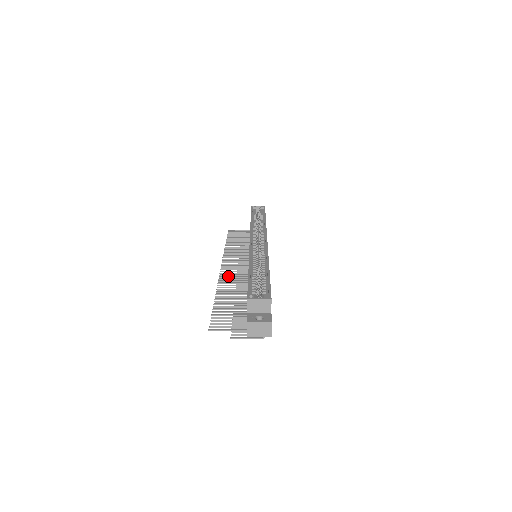
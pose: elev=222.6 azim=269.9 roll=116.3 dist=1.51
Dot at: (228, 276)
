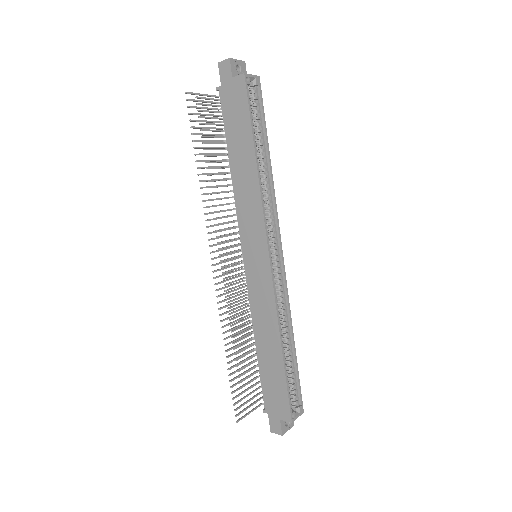
Dot at: (226, 293)
